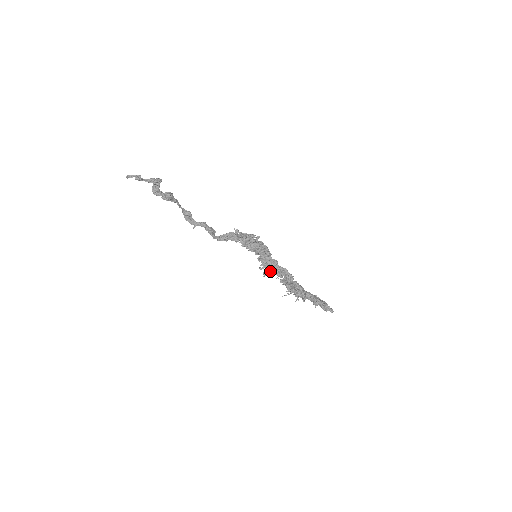
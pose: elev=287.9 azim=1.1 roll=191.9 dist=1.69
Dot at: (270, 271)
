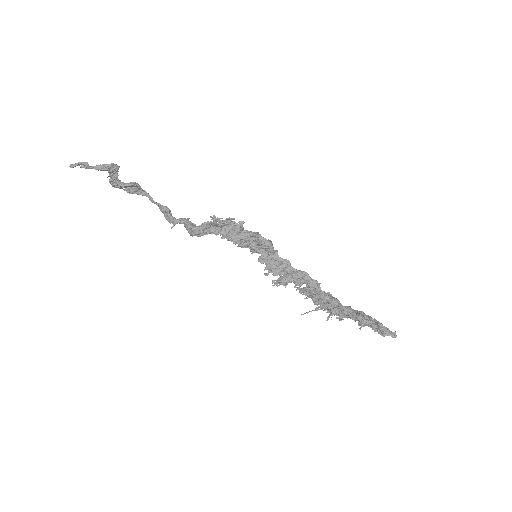
Dot at: (280, 277)
